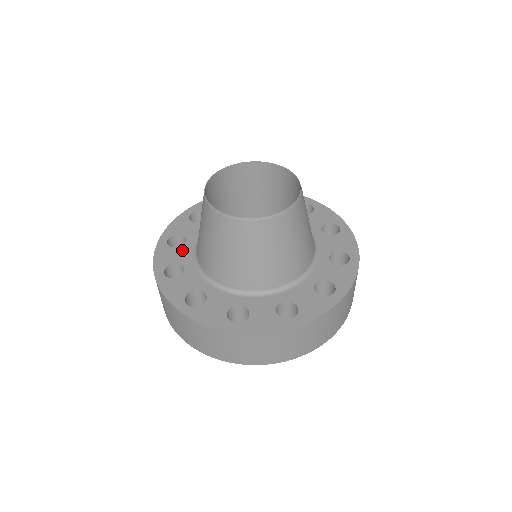
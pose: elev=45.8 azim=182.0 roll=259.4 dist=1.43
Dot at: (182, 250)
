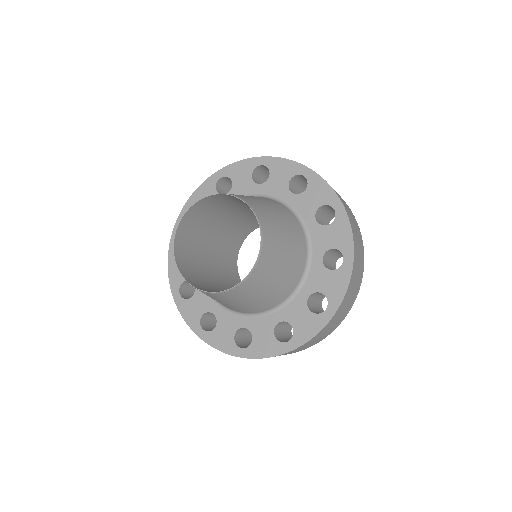
Dot at: occluded
